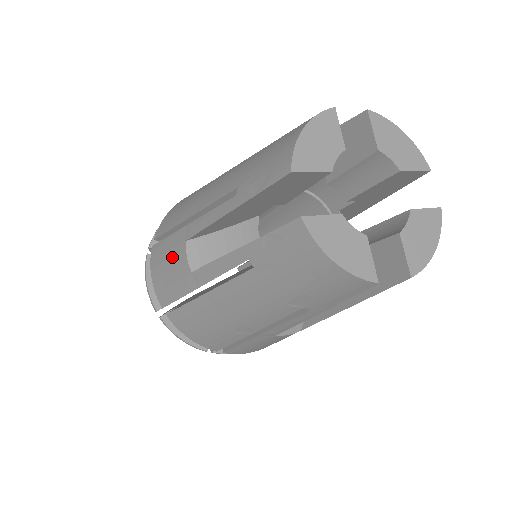
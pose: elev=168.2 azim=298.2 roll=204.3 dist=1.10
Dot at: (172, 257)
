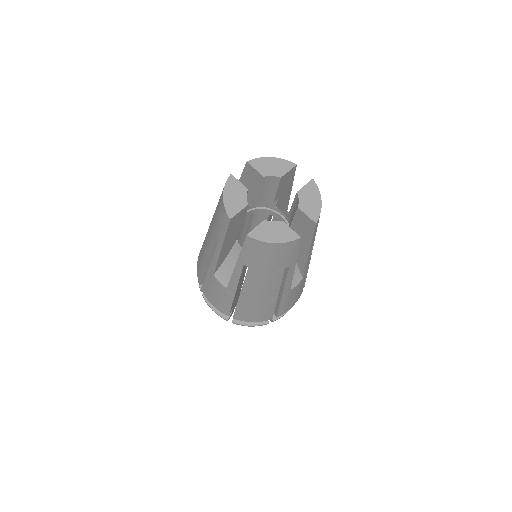
Dot at: (213, 287)
